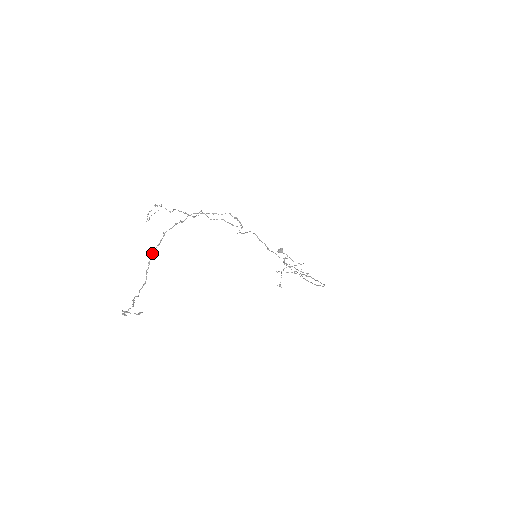
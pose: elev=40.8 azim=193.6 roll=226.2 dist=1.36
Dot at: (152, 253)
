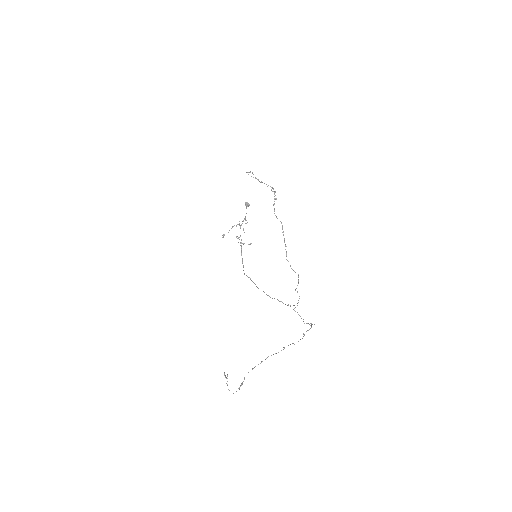
Dot at: occluded
